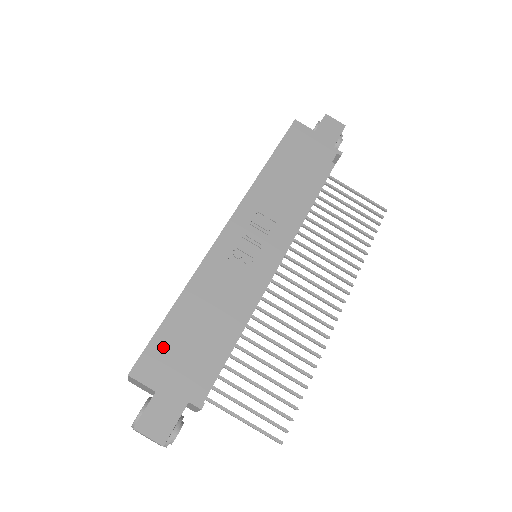
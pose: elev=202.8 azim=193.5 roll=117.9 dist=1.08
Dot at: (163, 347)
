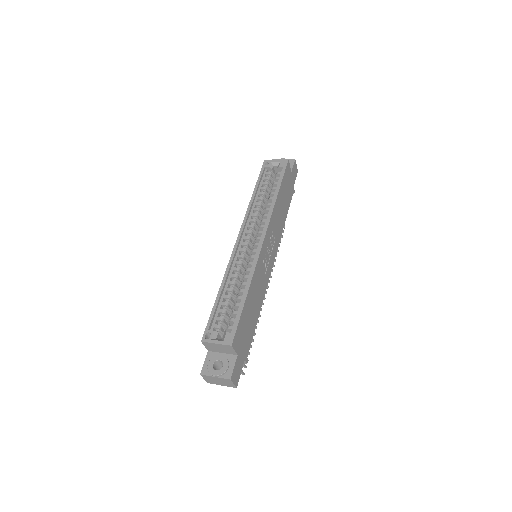
Dot at: (242, 326)
